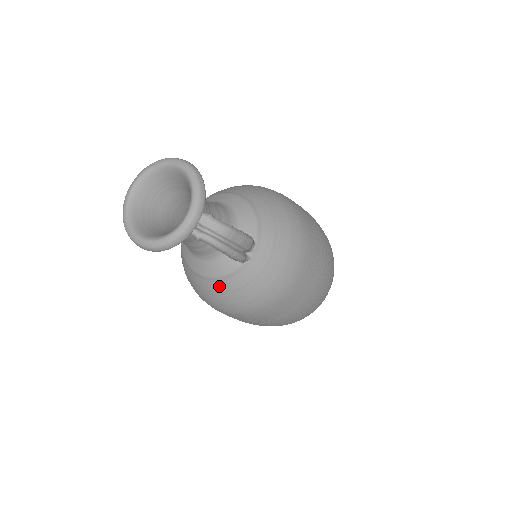
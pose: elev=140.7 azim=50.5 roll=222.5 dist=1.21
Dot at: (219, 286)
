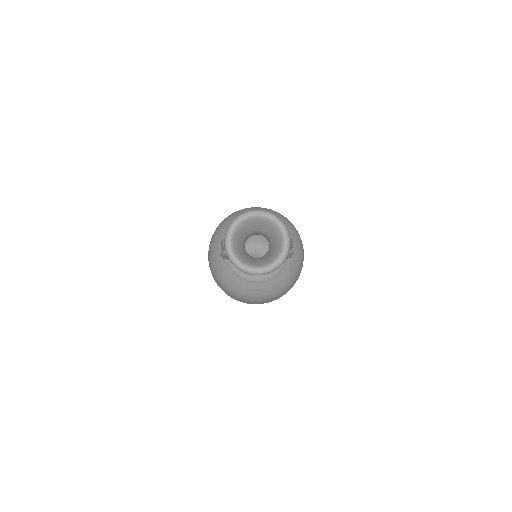
Dot at: (274, 281)
